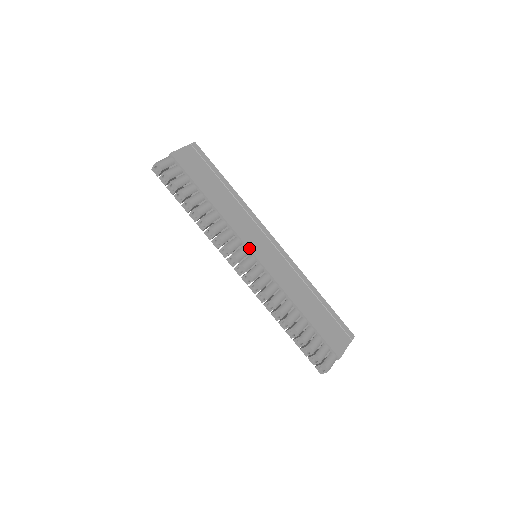
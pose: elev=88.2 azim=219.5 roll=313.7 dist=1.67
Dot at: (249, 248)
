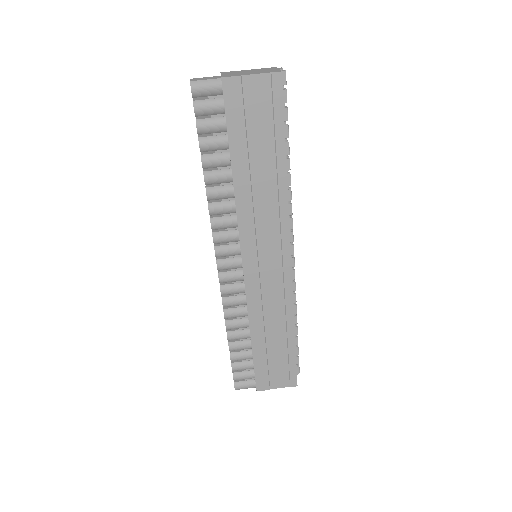
Dot at: (242, 252)
